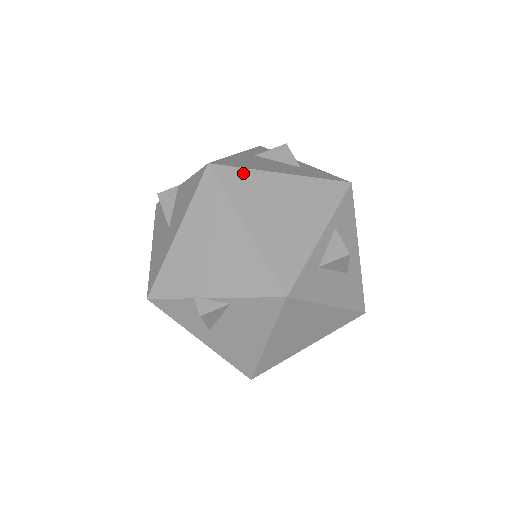
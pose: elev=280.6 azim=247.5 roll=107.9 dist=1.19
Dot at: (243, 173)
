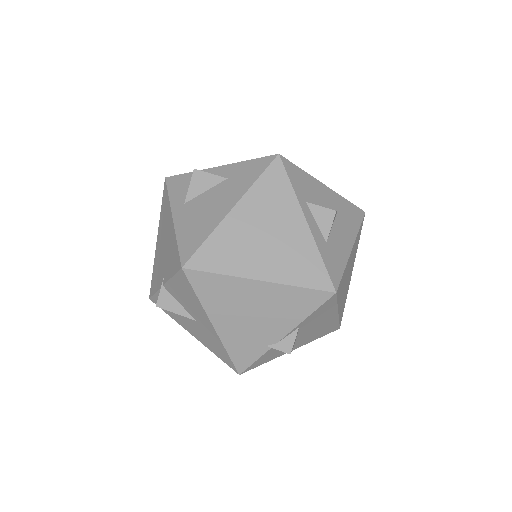
Dot at: (210, 244)
